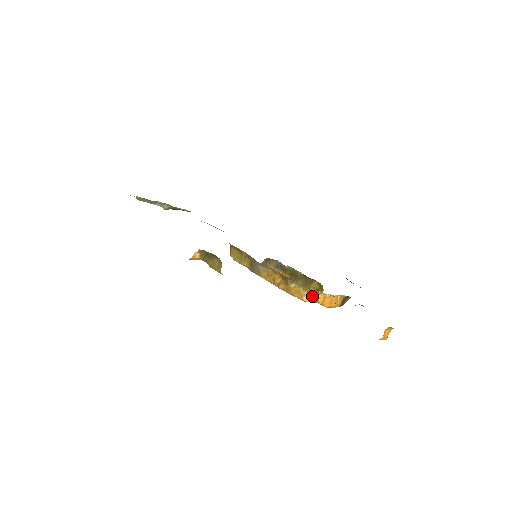
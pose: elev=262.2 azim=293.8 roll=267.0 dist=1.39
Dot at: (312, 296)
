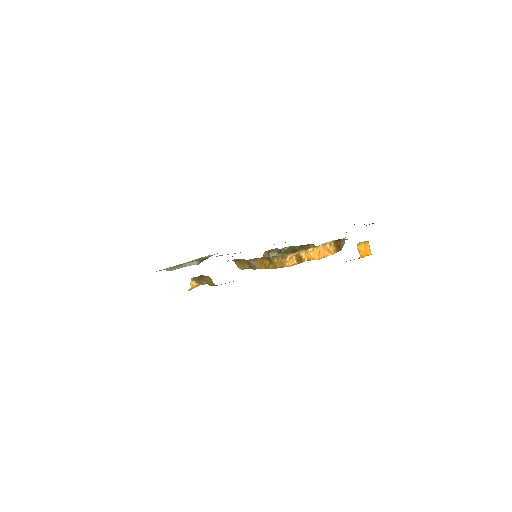
Dot at: (291, 259)
